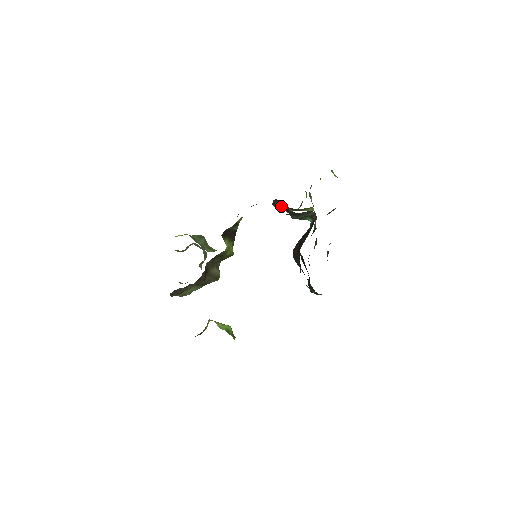
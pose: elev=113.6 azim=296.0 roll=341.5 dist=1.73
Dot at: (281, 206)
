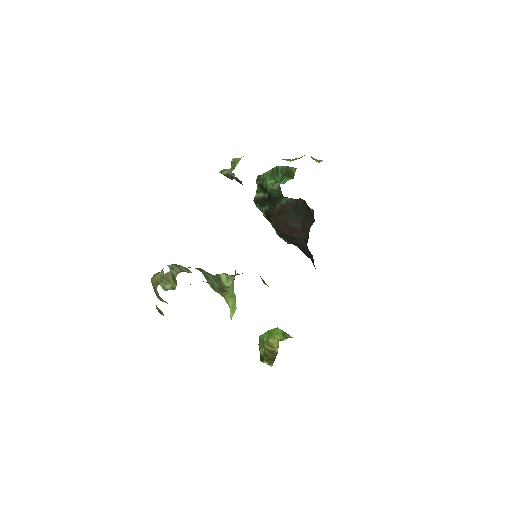
Dot at: occluded
